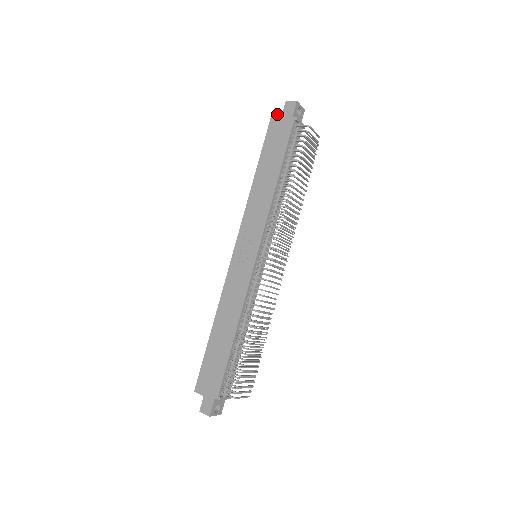
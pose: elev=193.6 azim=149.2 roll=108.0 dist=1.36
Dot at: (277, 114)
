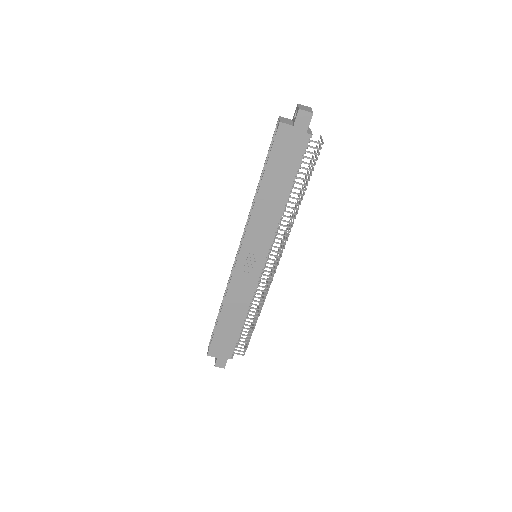
Dot at: (287, 124)
